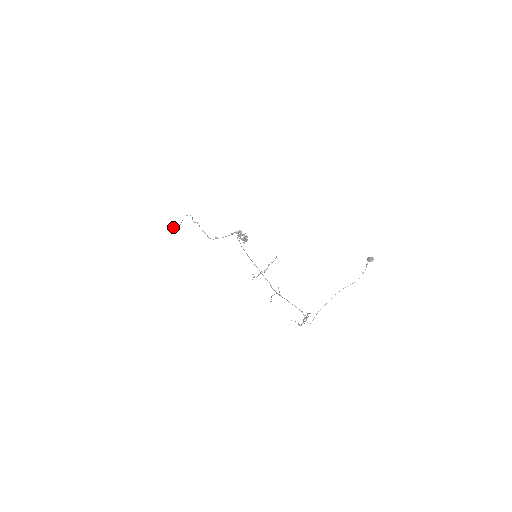
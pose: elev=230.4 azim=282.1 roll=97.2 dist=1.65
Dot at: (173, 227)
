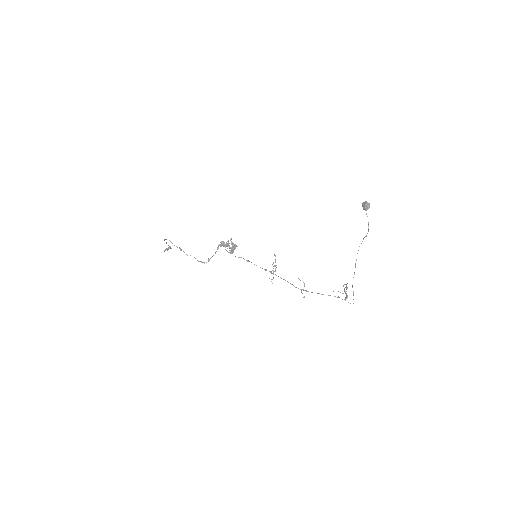
Dot at: (164, 250)
